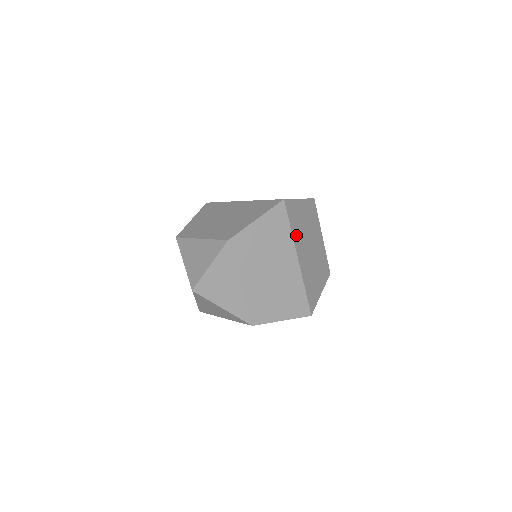
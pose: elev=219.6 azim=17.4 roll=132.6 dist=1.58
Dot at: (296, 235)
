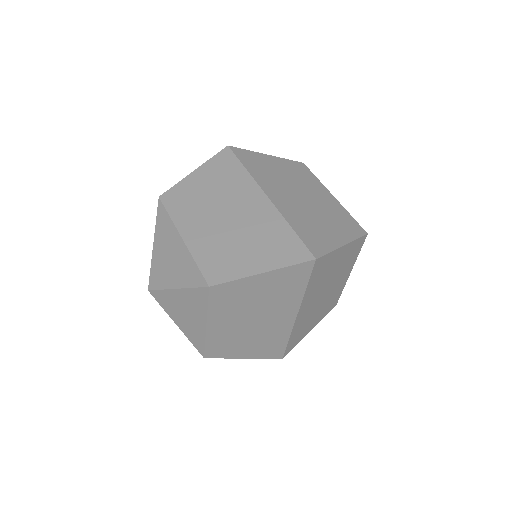
Dot at: (310, 291)
